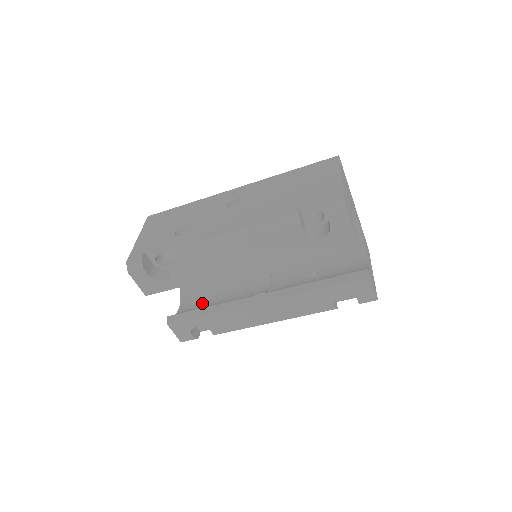
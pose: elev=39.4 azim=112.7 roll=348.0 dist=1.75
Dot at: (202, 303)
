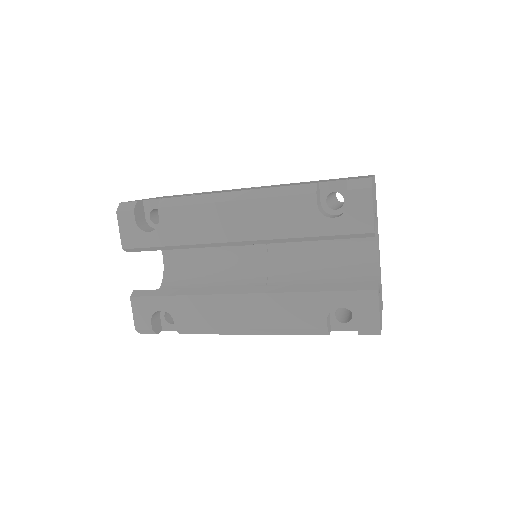
Dot at: occluded
